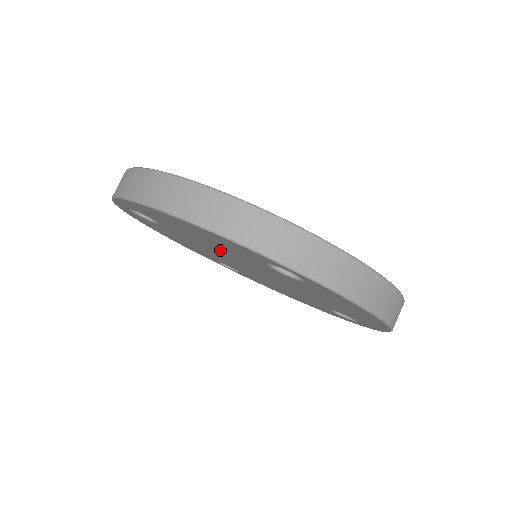
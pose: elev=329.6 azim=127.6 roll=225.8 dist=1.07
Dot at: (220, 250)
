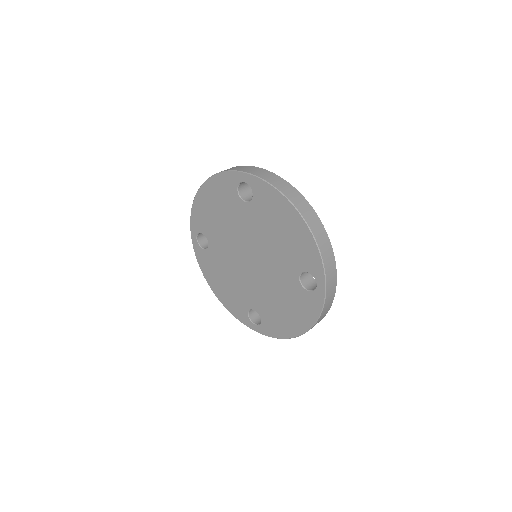
Dot at: (230, 231)
